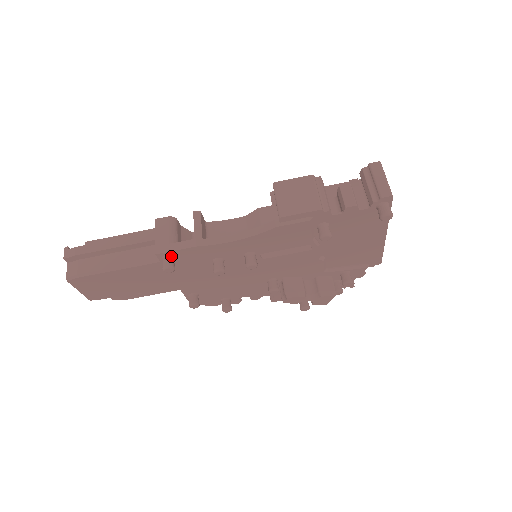
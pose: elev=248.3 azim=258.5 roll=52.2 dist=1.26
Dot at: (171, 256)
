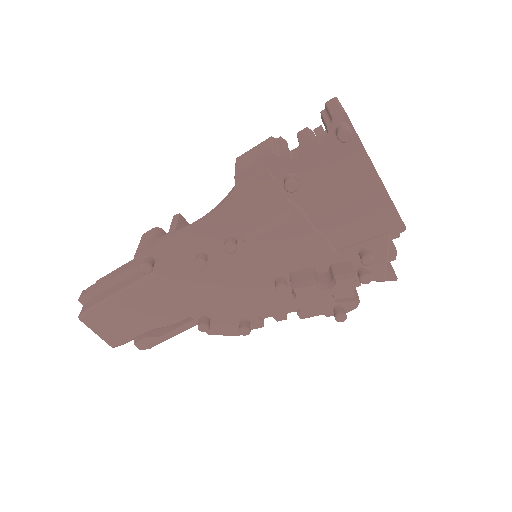
Dot at: (149, 257)
